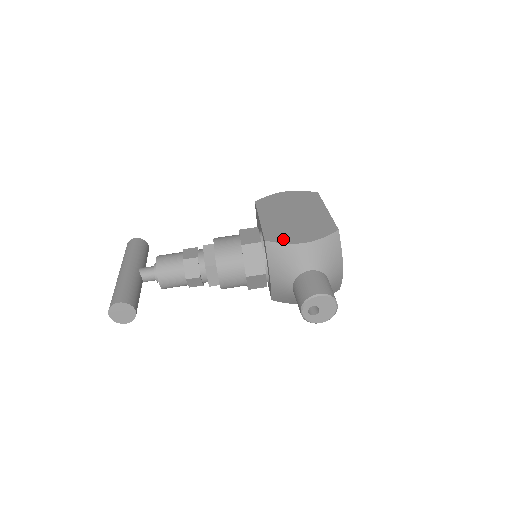
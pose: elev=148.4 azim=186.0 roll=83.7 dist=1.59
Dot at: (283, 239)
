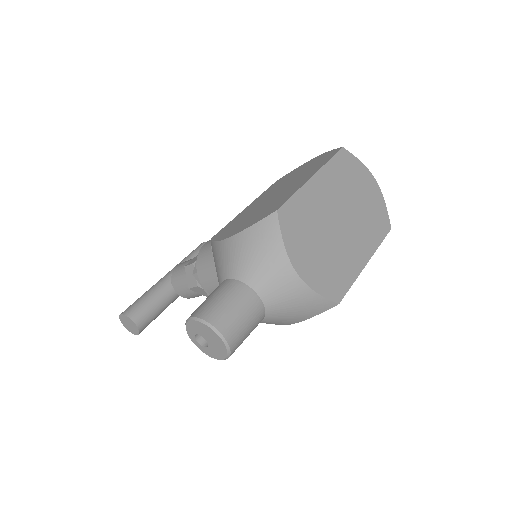
Dot at: (222, 235)
